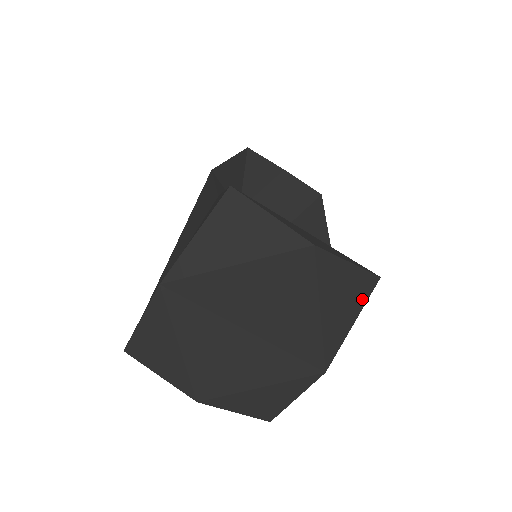
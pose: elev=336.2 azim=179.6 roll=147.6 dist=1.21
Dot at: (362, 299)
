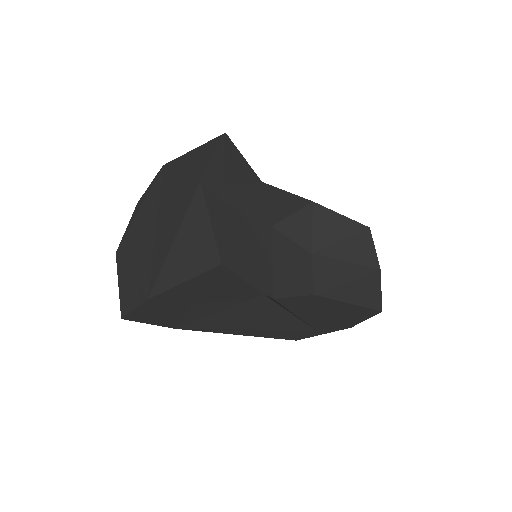
Dot at: (200, 267)
